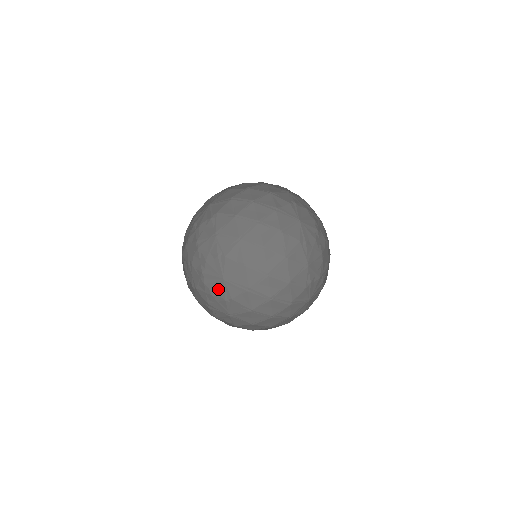
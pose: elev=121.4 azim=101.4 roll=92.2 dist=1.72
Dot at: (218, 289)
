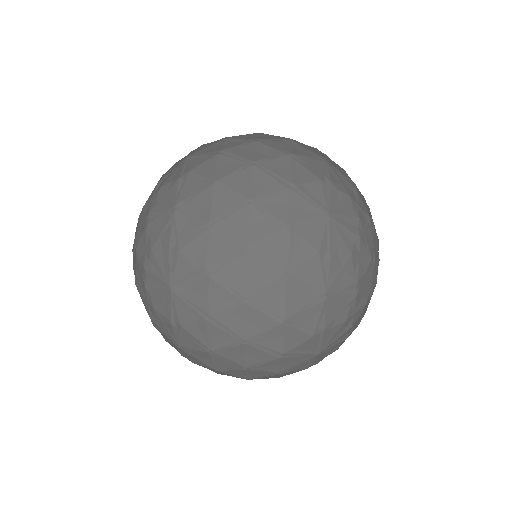
Dot at: (162, 302)
